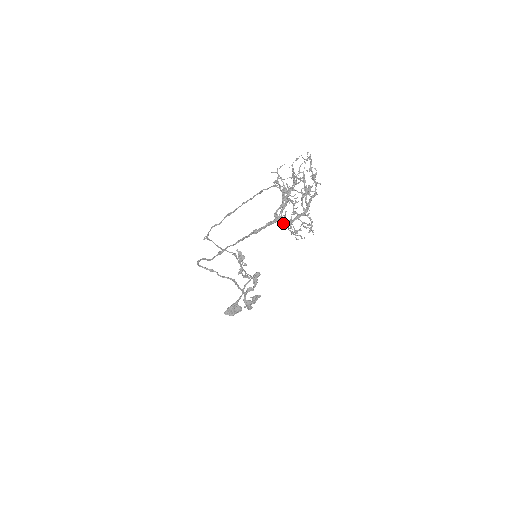
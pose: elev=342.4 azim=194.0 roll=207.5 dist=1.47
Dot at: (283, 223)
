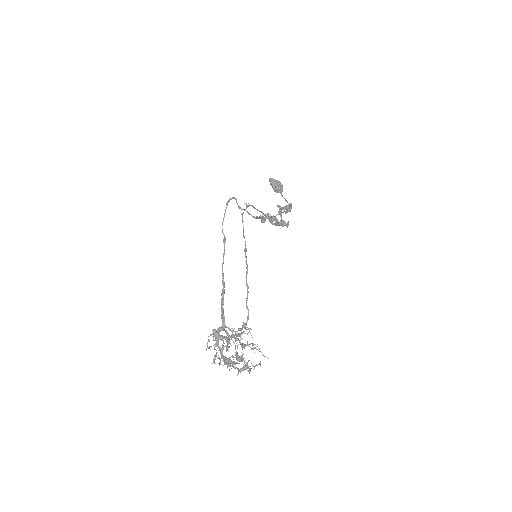
Dot at: (208, 340)
